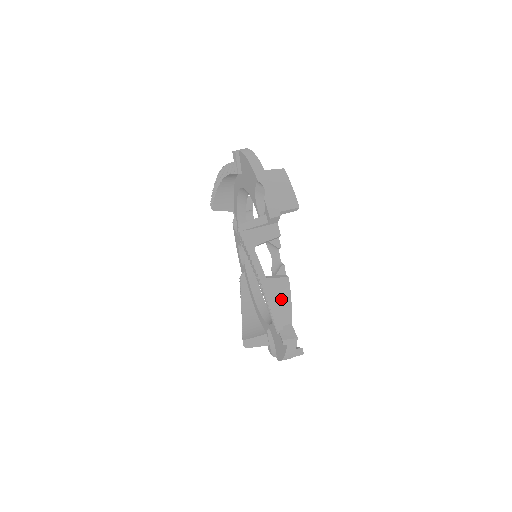
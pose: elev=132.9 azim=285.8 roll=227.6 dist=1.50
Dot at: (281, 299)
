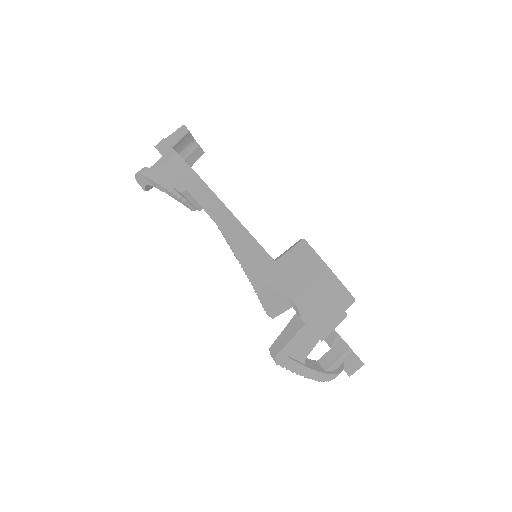
Dot at: (343, 361)
